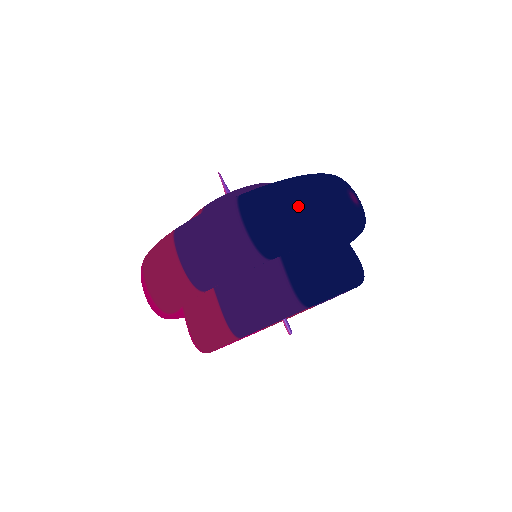
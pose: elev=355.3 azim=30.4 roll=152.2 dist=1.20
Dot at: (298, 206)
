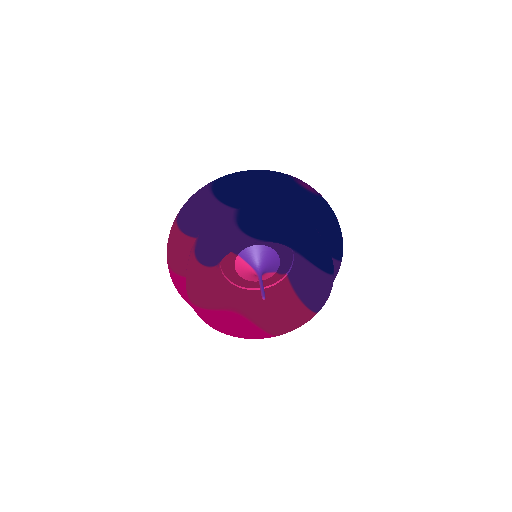
Dot at: (248, 175)
